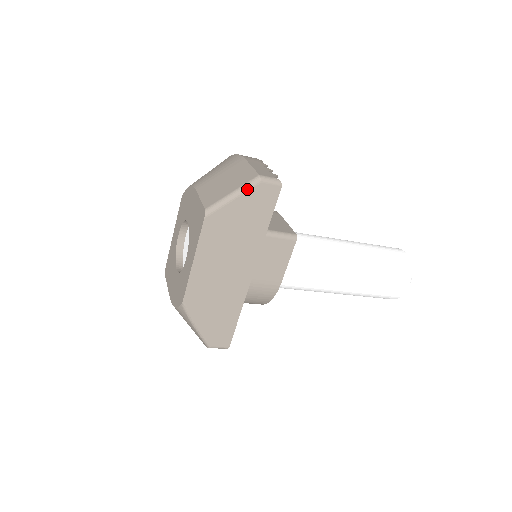
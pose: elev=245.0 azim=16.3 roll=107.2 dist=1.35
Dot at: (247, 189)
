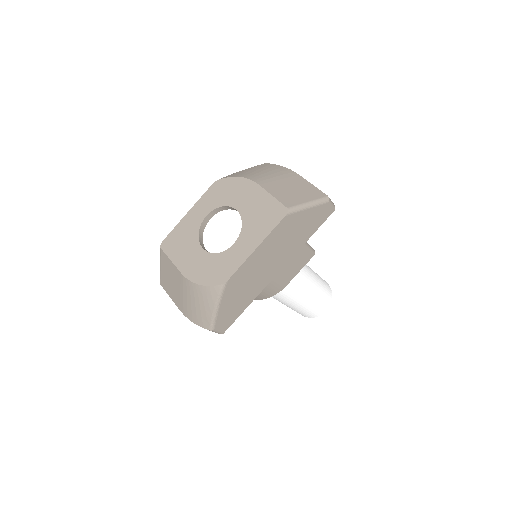
Dot at: (319, 204)
